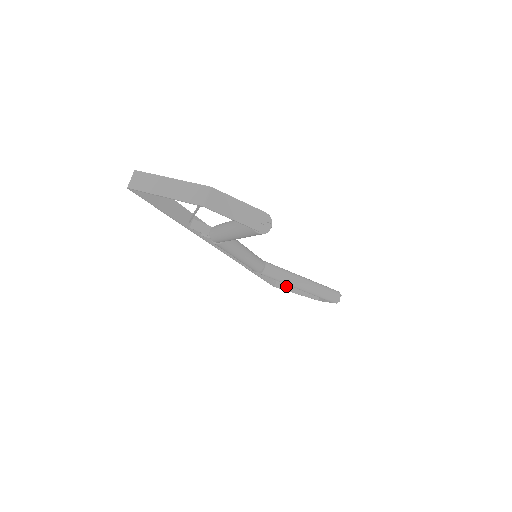
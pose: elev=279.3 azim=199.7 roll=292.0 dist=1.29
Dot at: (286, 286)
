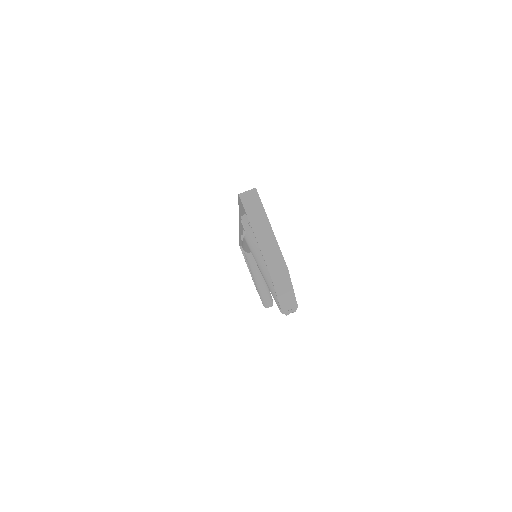
Dot at: occluded
